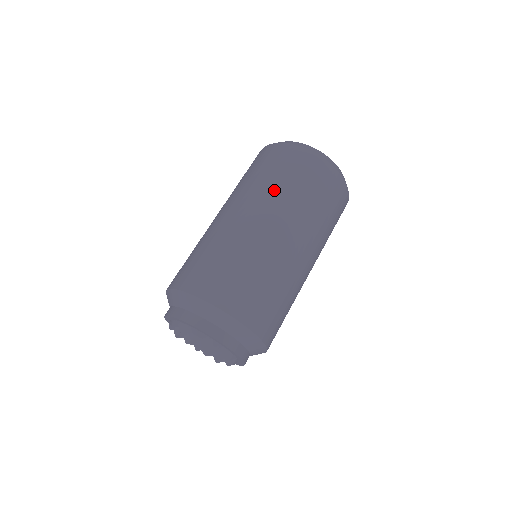
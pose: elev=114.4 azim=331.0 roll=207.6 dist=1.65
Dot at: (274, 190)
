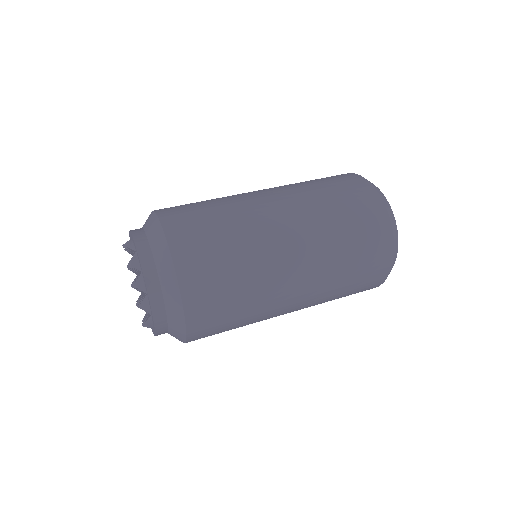
Dot at: (298, 184)
